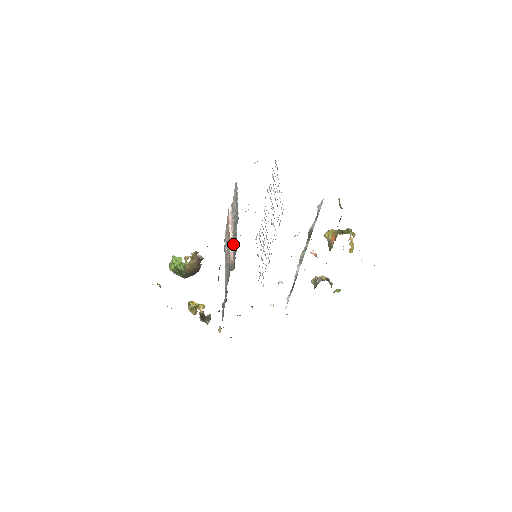
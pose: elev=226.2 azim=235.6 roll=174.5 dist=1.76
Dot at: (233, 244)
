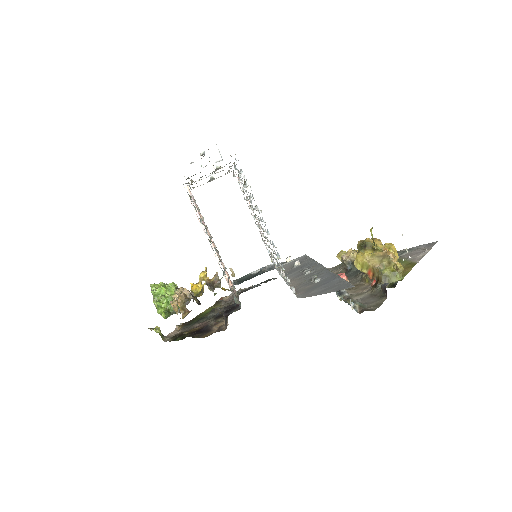
Dot at: (222, 262)
